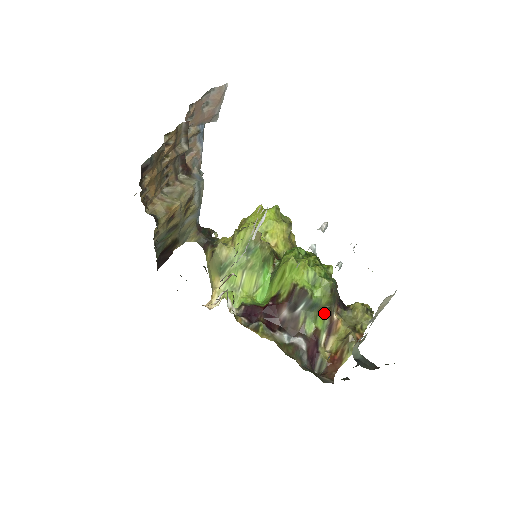
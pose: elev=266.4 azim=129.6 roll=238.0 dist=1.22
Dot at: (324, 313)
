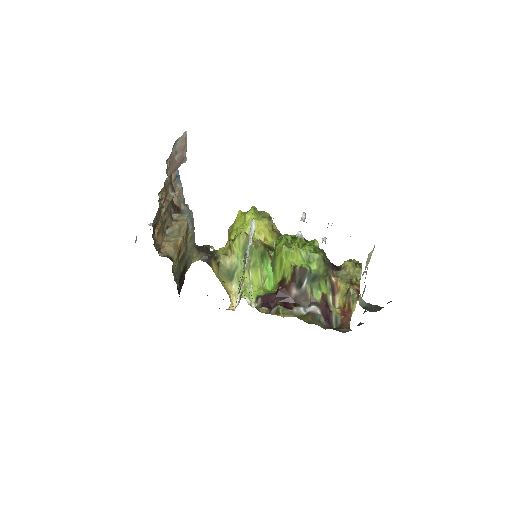
Dot at: (324, 280)
